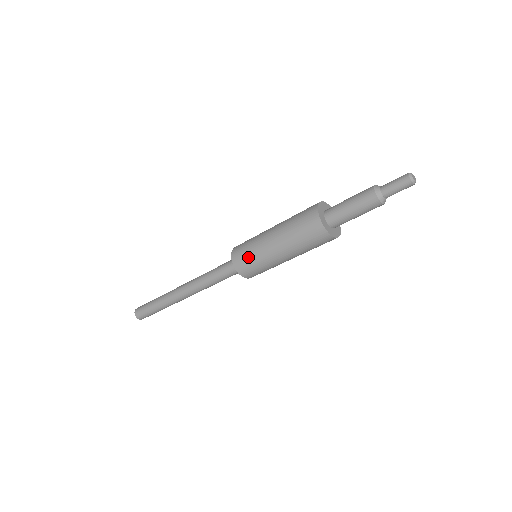
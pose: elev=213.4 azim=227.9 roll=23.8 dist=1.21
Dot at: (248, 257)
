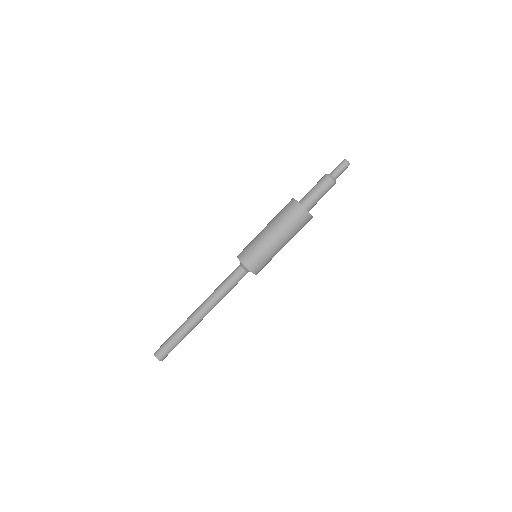
Dot at: (248, 246)
